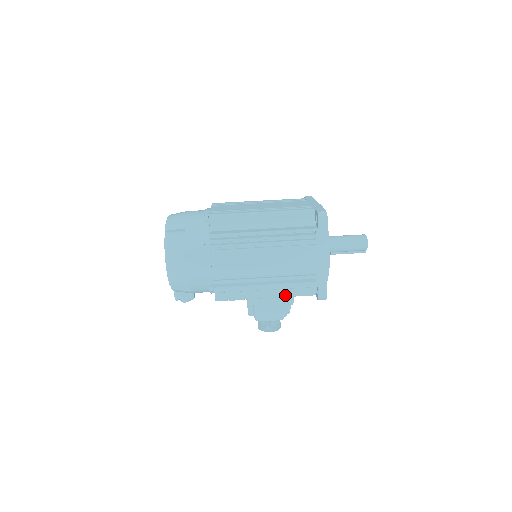
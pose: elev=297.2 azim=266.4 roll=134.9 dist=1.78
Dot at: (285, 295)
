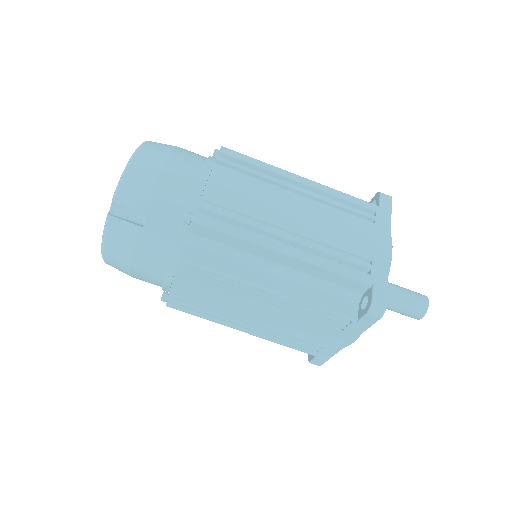
Dot at: occluded
